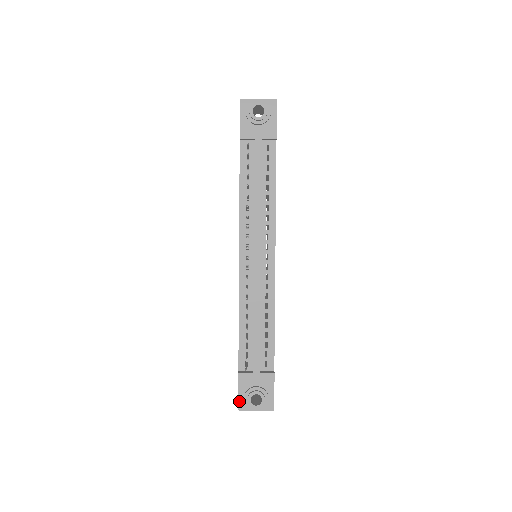
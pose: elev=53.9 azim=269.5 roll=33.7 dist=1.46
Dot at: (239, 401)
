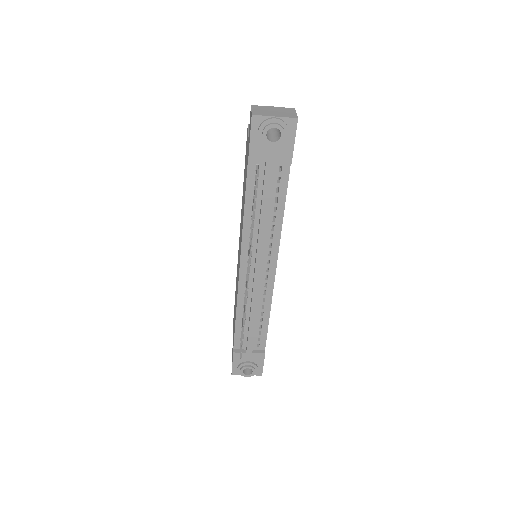
Dot at: (233, 369)
